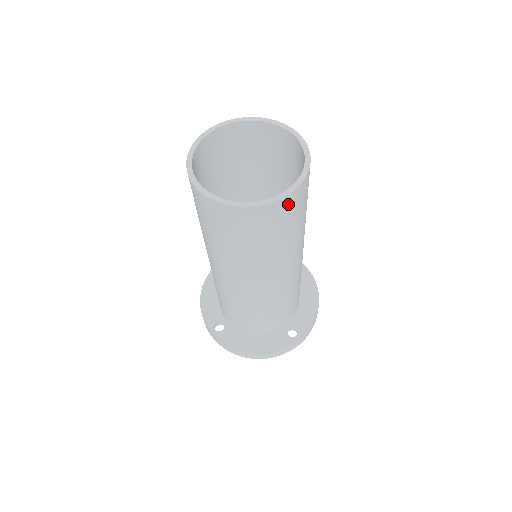
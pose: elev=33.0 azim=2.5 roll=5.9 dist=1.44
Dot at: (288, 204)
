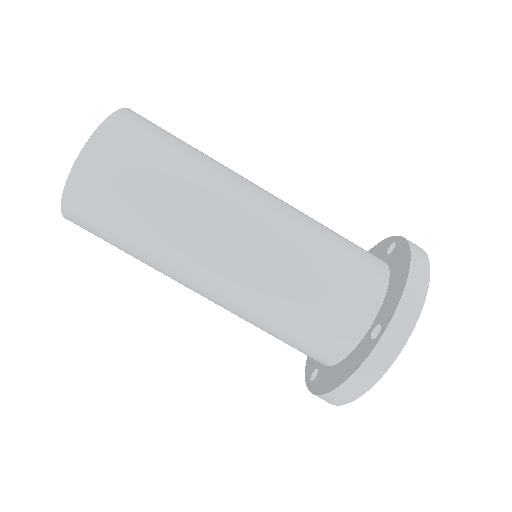
Dot at: (92, 167)
